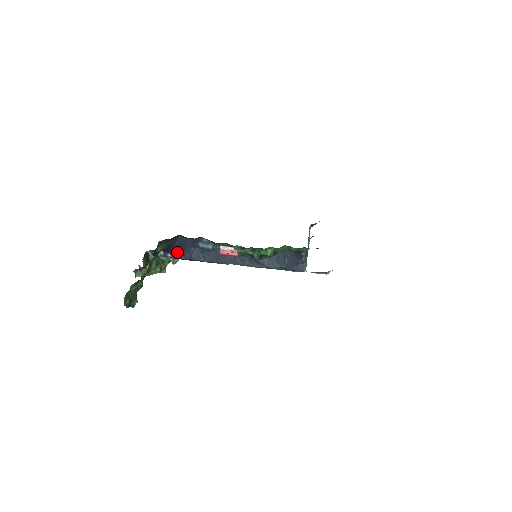
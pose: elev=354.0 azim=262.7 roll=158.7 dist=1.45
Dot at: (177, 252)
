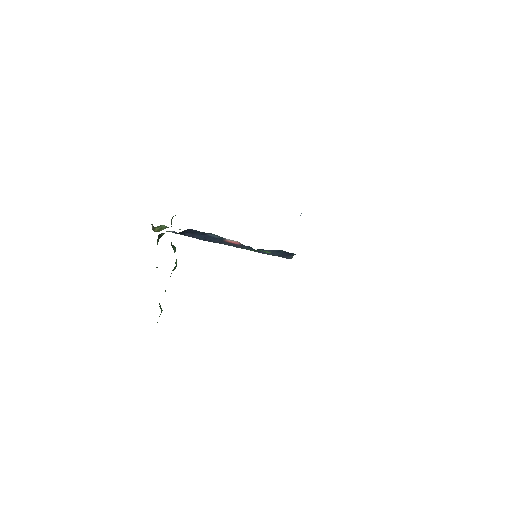
Dot at: (187, 233)
